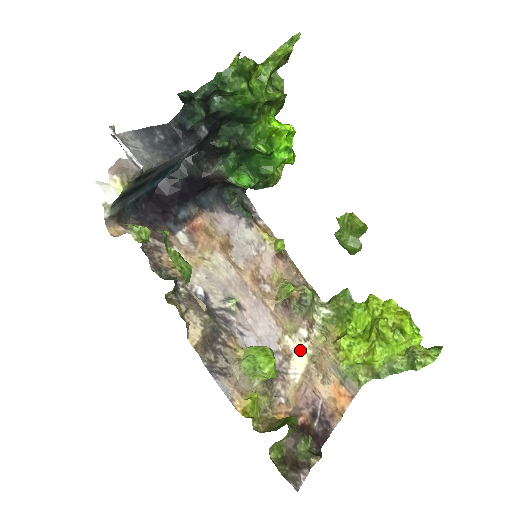
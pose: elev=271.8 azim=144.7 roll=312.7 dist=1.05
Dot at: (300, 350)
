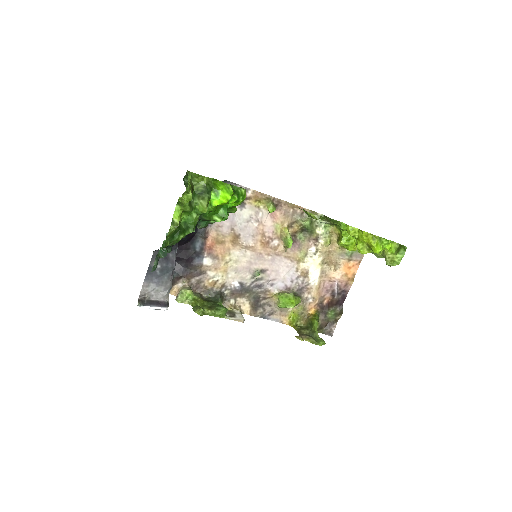
Dot at: (313, 263)
